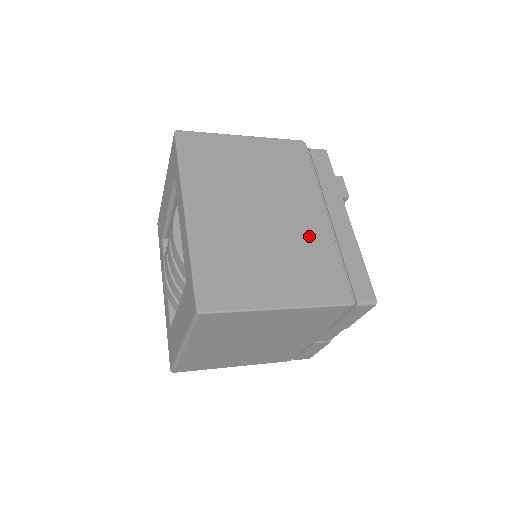
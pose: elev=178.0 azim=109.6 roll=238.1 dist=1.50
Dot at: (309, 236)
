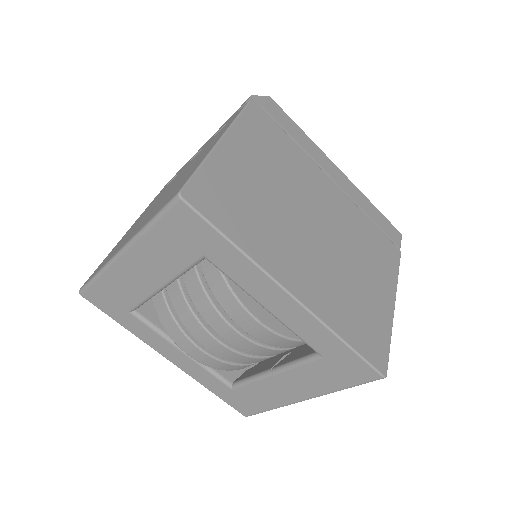
Dot at: (347, 218)
